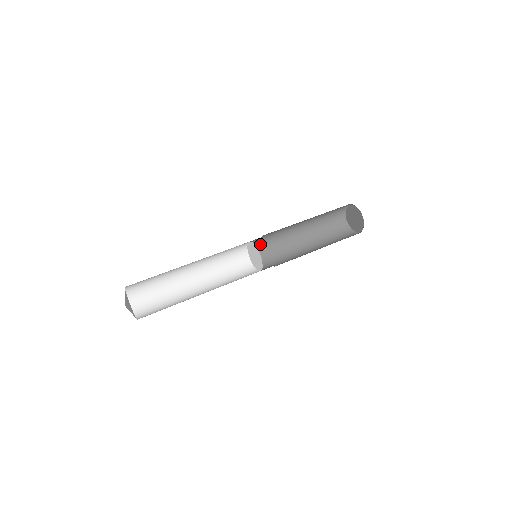
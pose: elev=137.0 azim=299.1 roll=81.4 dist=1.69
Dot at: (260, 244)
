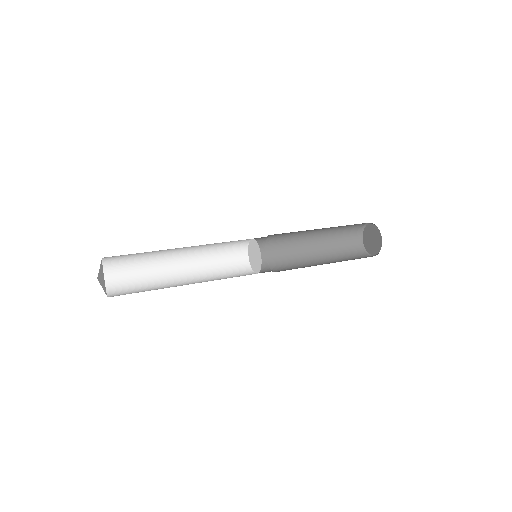
Dot at: (265, 238)
